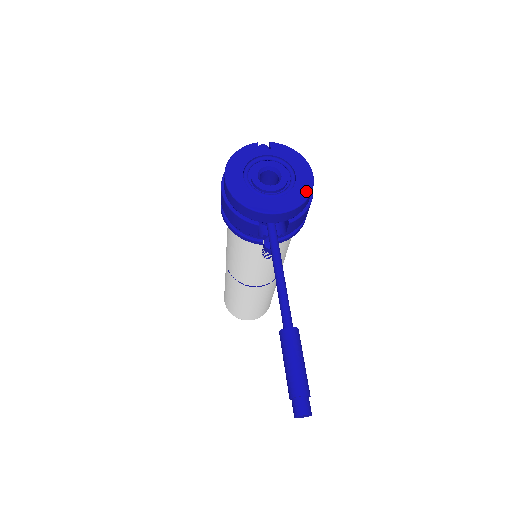
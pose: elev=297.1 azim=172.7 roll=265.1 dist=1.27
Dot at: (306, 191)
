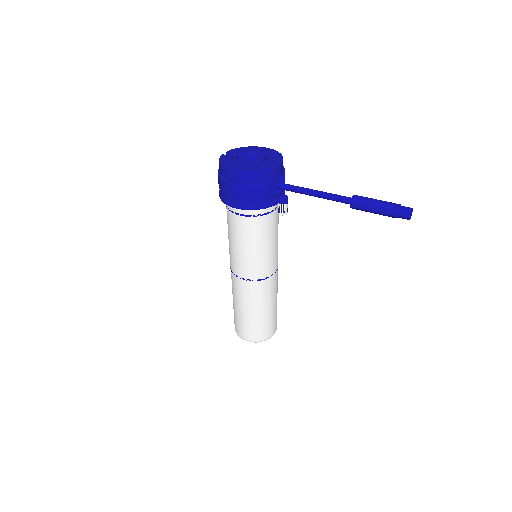
Dot at: (275, 152)
